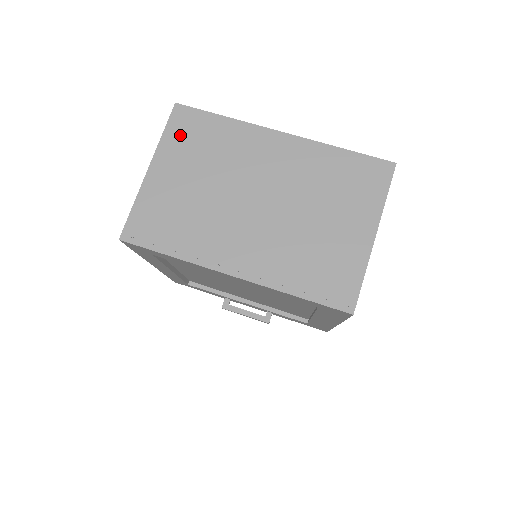
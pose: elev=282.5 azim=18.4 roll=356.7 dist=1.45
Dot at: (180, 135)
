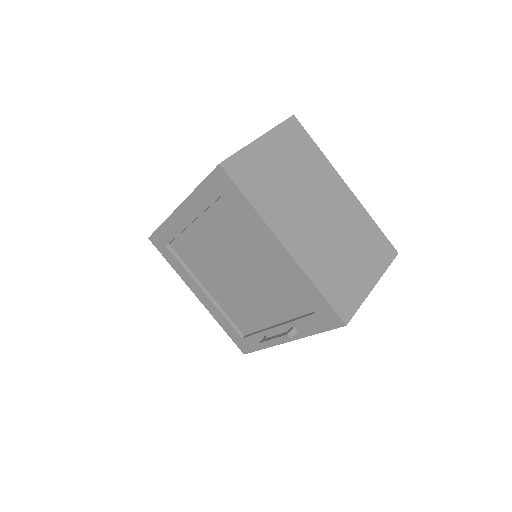
Dot at: occluded
